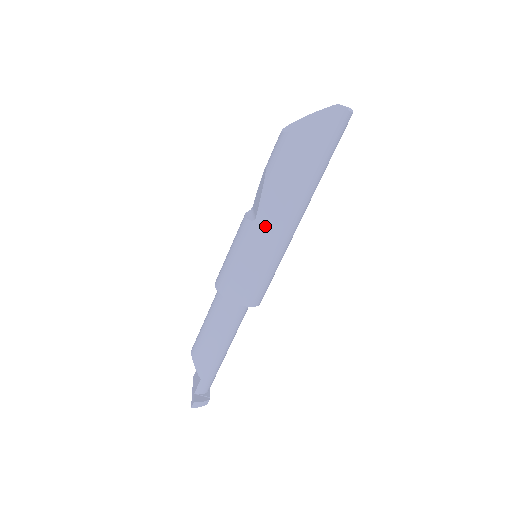
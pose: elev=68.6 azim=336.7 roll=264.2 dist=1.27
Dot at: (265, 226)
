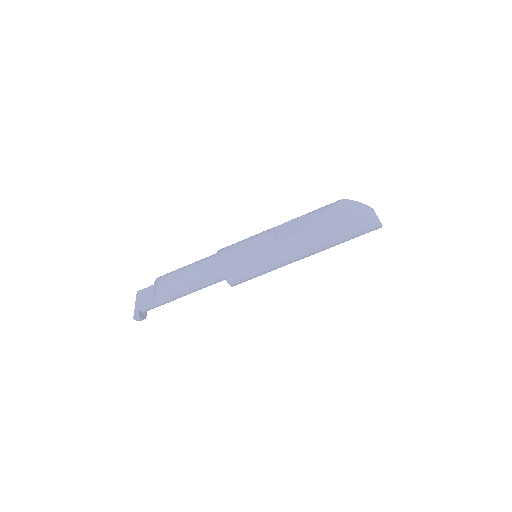
Dot at: (285, 251)
